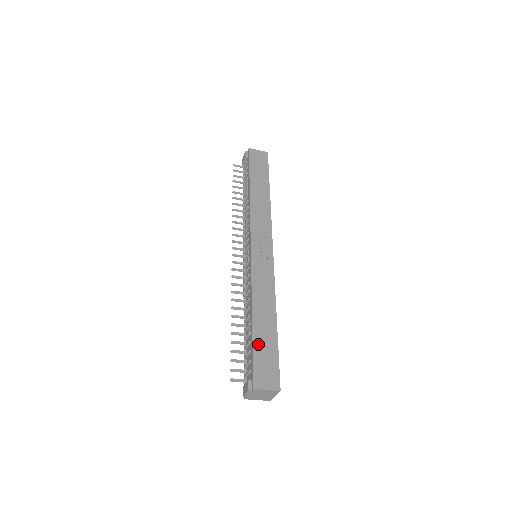
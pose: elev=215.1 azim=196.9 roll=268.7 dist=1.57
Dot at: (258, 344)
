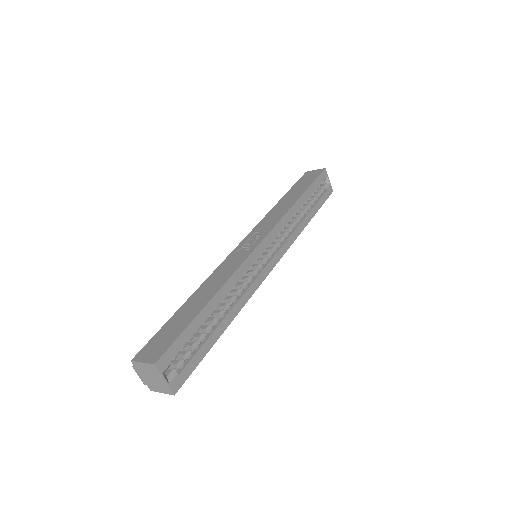
Dot at: (172, 321)
